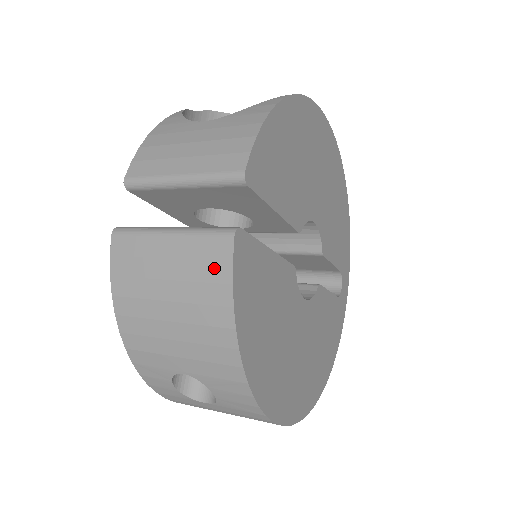
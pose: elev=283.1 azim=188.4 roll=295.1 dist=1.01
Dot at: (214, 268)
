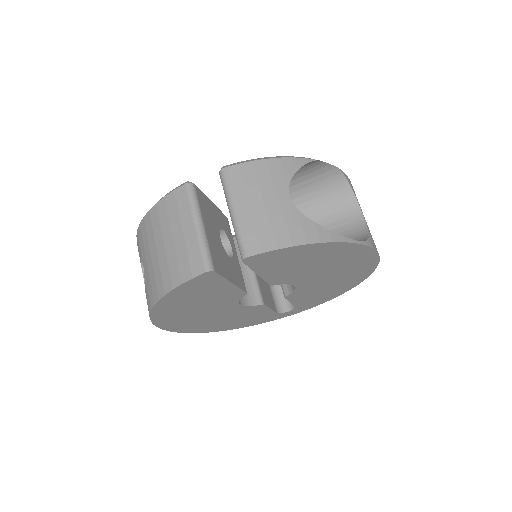
Dot at: (186, 268)
